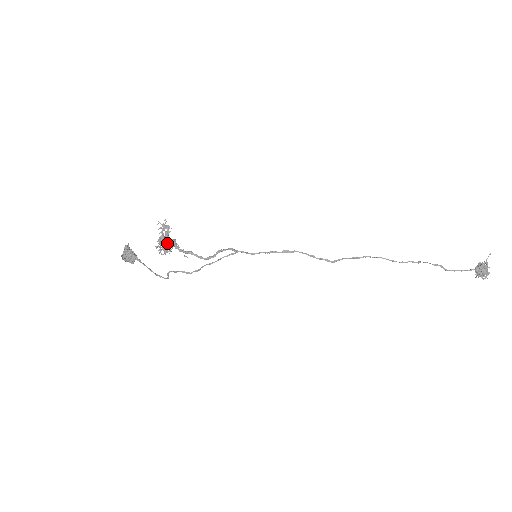
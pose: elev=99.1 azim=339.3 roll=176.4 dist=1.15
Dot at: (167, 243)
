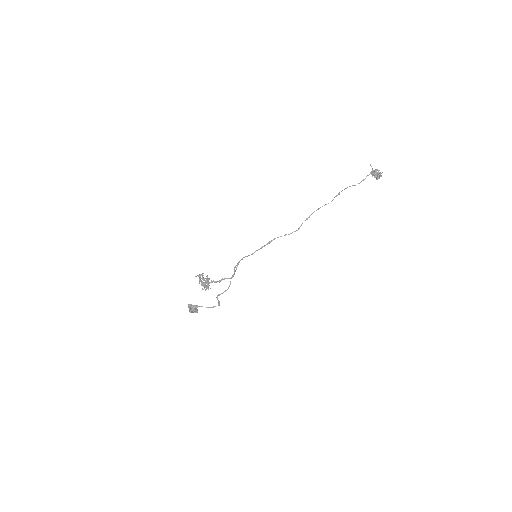
Dot at: (205, 281)
